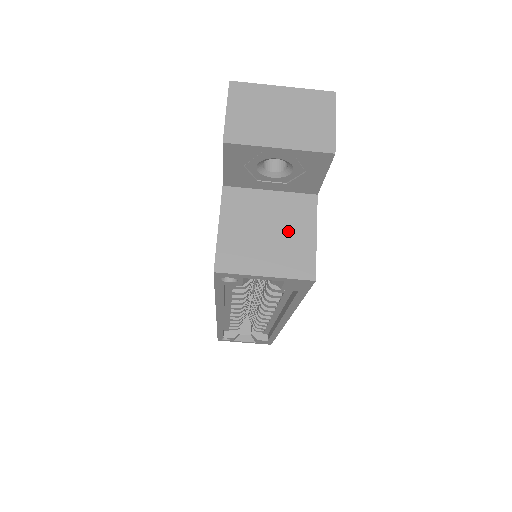
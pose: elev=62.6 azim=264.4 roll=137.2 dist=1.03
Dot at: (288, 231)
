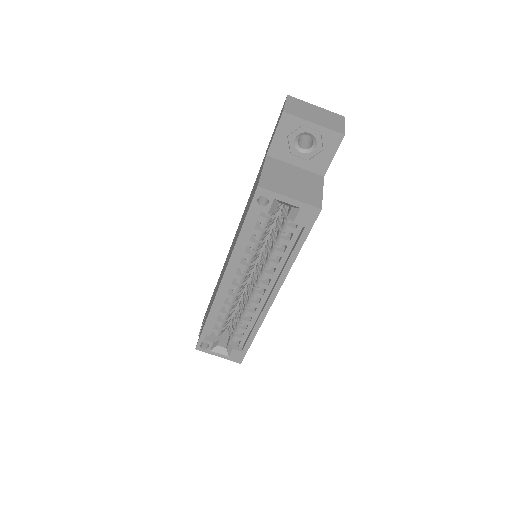
Dot at: (305, 184)
